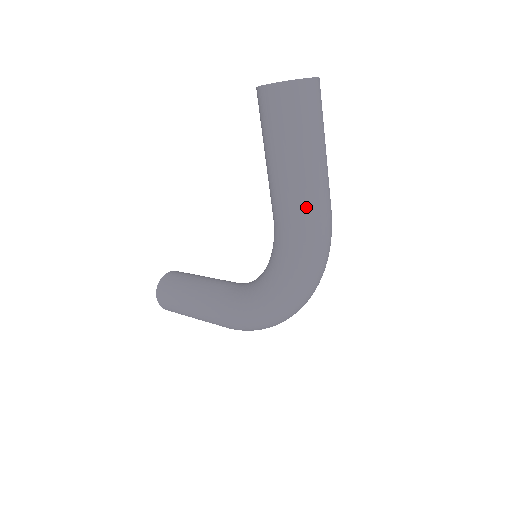
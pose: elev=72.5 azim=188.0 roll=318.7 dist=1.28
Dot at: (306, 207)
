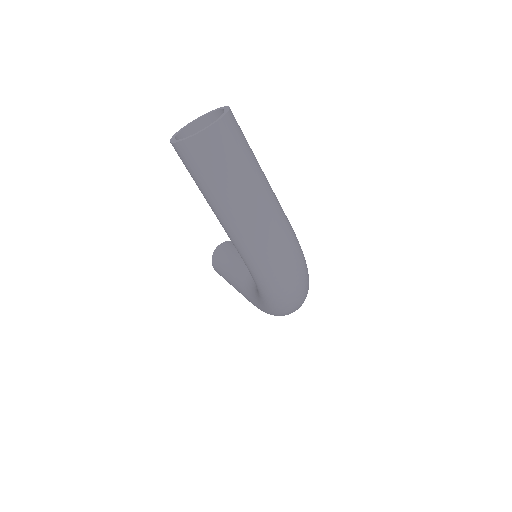
Dot at: (250, 245)
